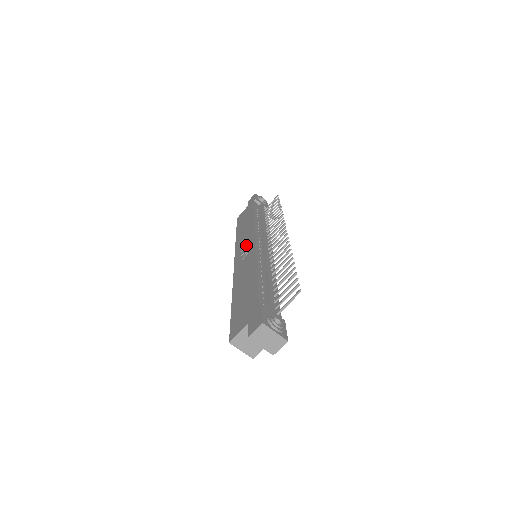
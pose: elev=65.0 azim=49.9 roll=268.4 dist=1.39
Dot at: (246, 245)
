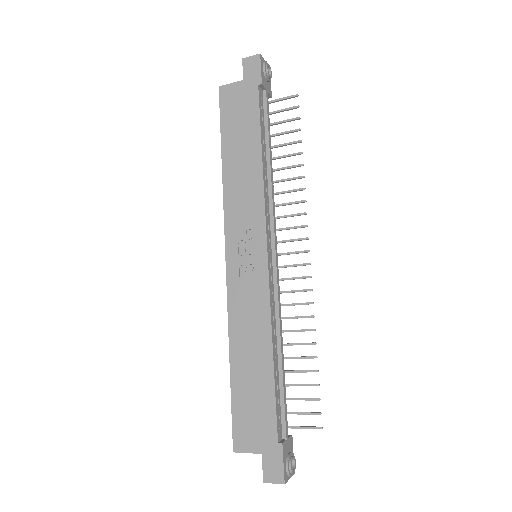
Dot at: (248, 241)
